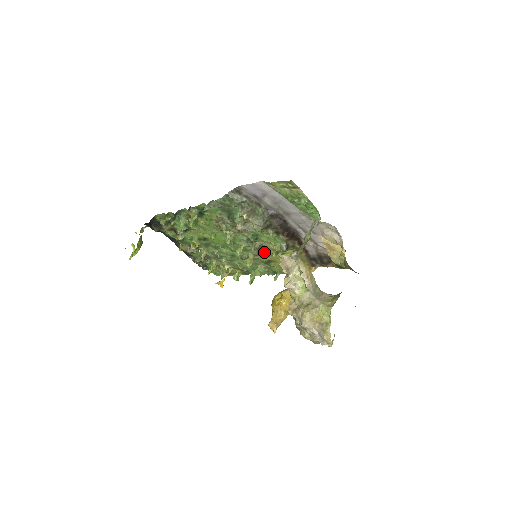
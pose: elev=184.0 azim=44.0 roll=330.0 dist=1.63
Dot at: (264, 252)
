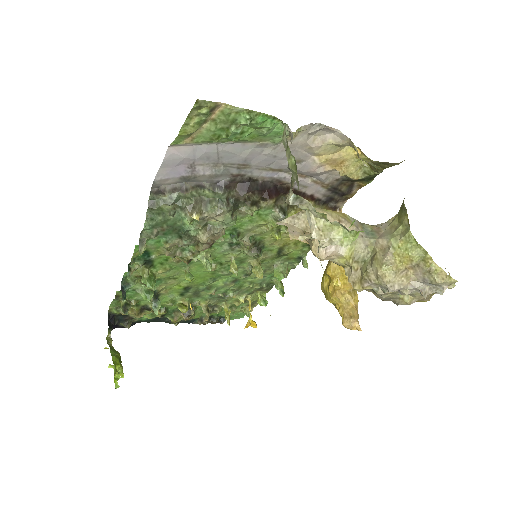
Dot at: (263, 244)
